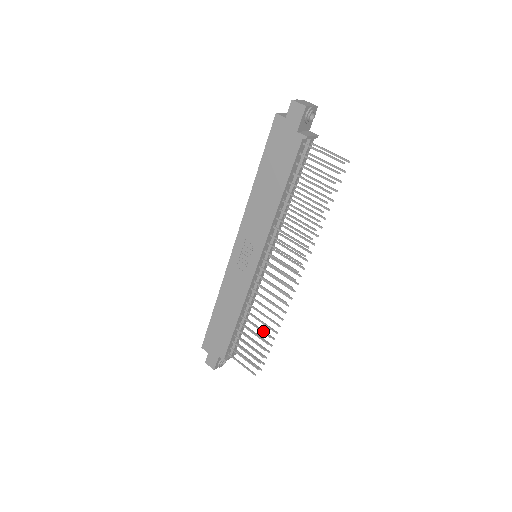
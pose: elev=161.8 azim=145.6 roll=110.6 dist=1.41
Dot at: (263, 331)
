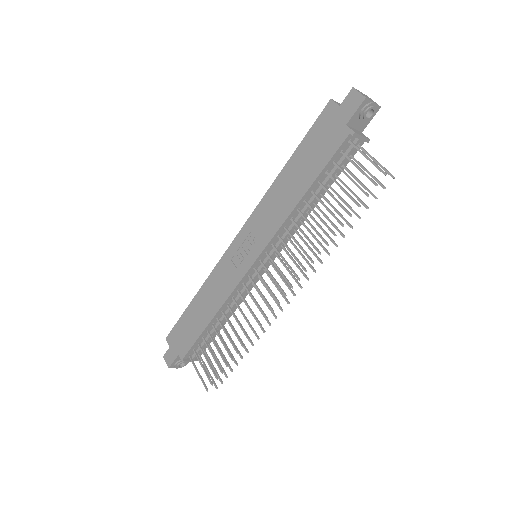
Dot at: (232, 343)
